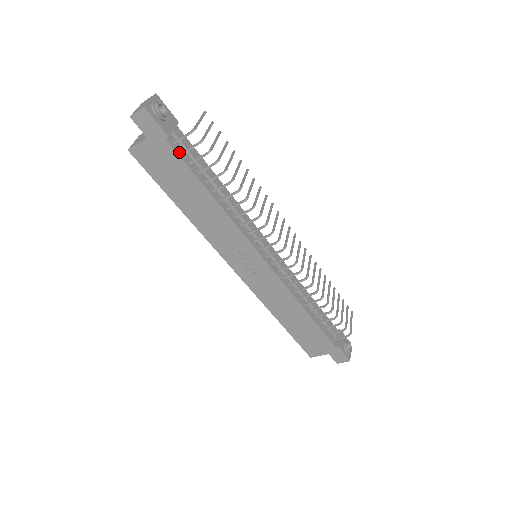
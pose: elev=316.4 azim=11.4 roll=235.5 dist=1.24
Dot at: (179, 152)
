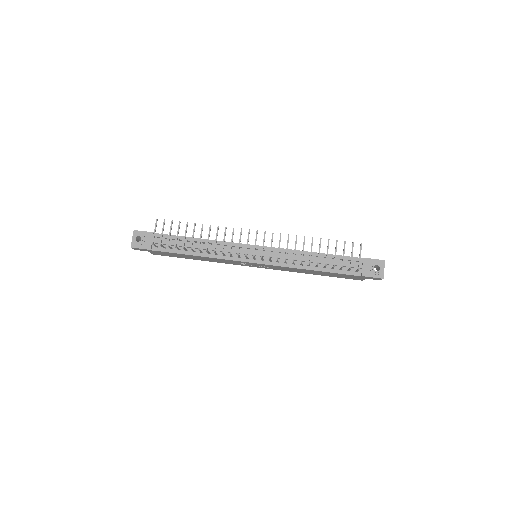
Dot at: (162, 250)
